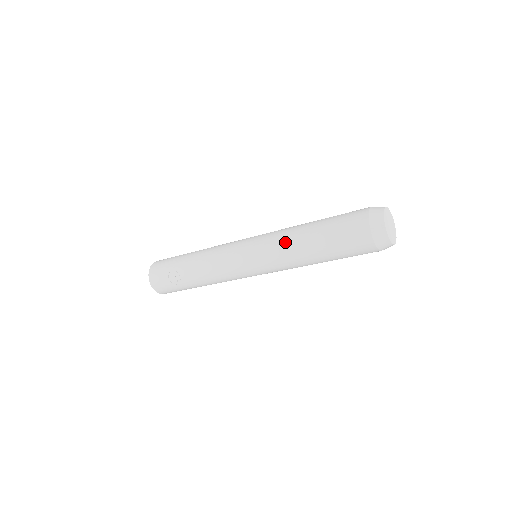
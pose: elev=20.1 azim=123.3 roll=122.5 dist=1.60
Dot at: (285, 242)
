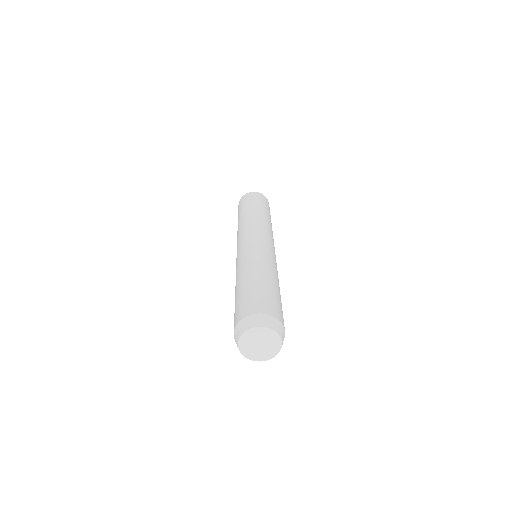
Dot at: occluded
